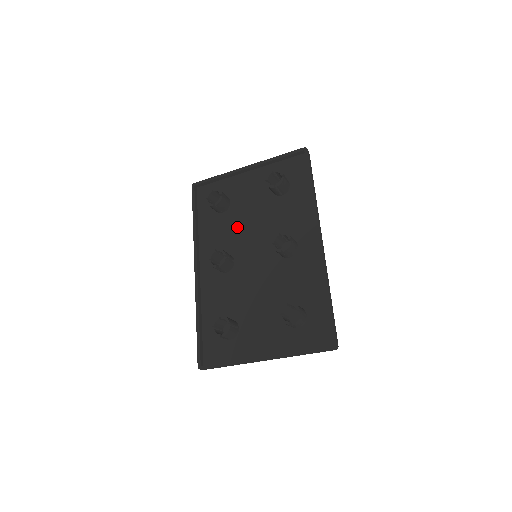
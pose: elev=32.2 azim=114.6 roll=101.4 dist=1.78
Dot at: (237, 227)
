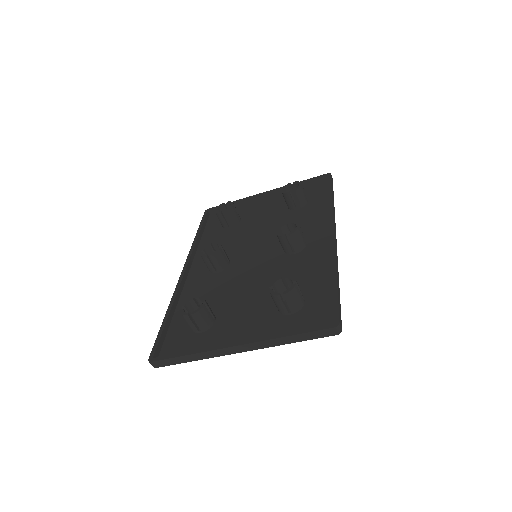
Dot at: (242, 237)
